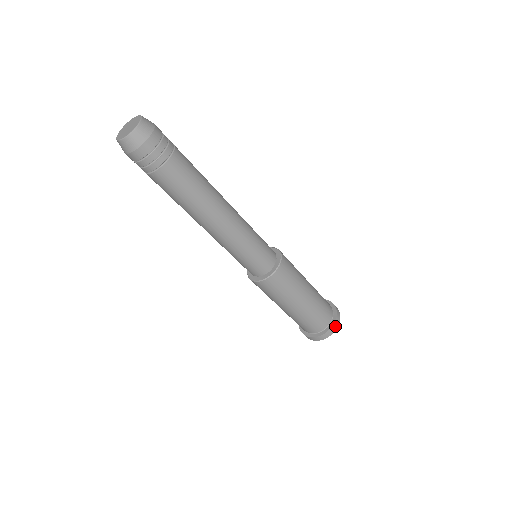
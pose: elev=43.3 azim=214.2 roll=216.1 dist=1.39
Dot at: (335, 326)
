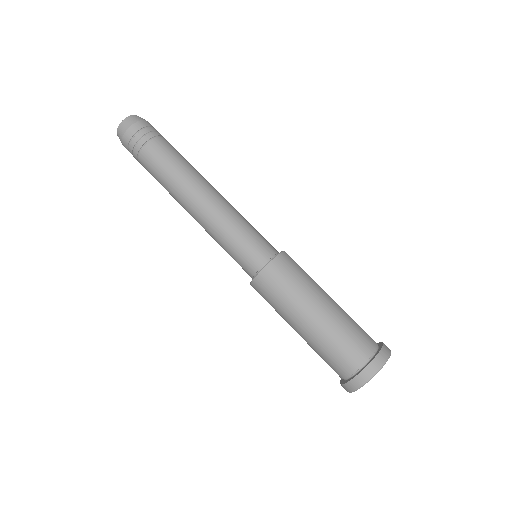
Dot at: occluded
